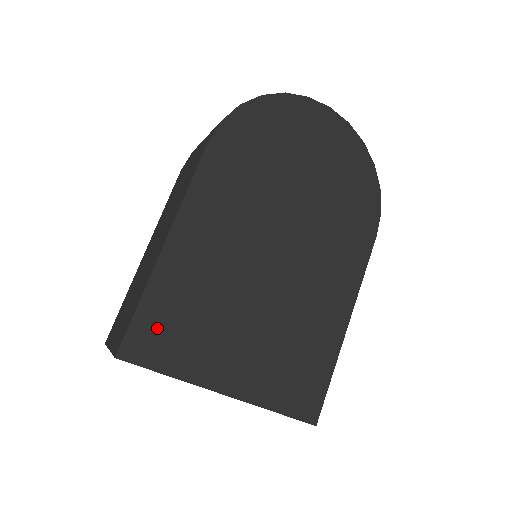
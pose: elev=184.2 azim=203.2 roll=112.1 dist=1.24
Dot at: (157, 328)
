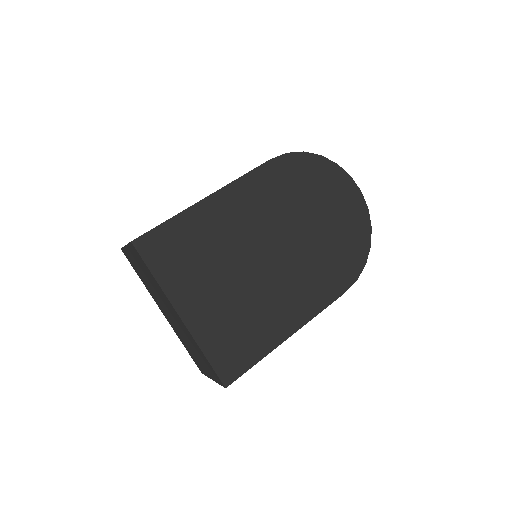
Dot at: (168, 243)
